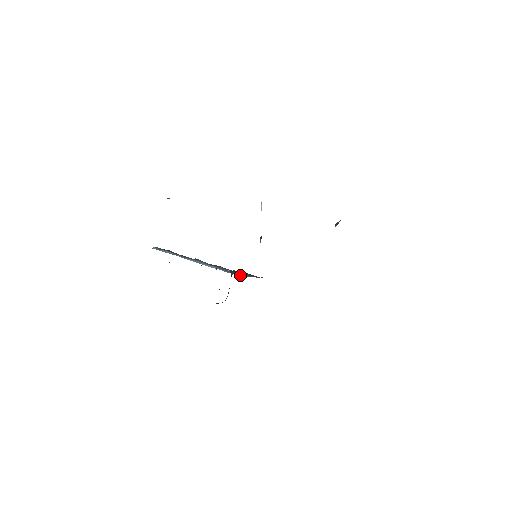
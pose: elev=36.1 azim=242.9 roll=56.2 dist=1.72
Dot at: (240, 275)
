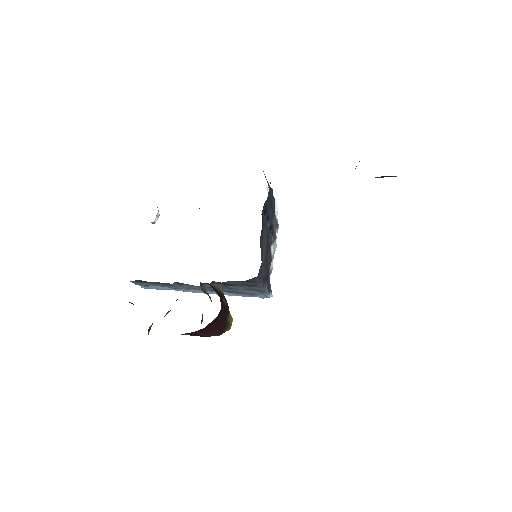
Dot at: (266, 296)
